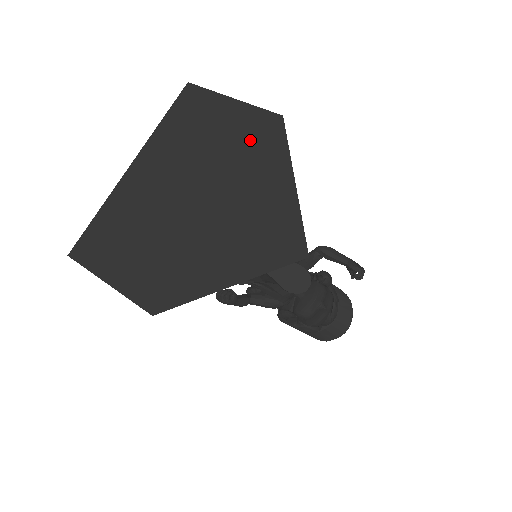
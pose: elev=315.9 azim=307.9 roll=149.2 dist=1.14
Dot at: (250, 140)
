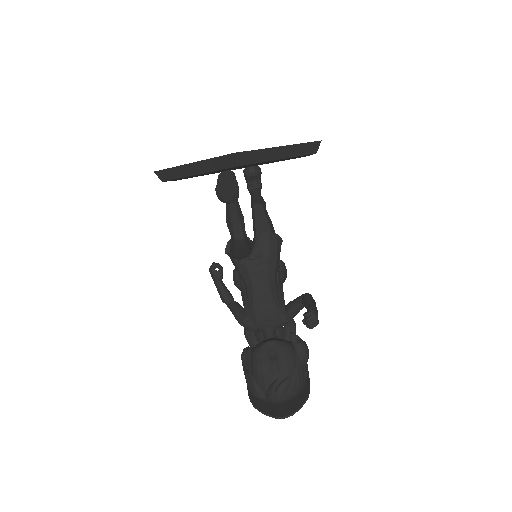
Dot at: occluded
